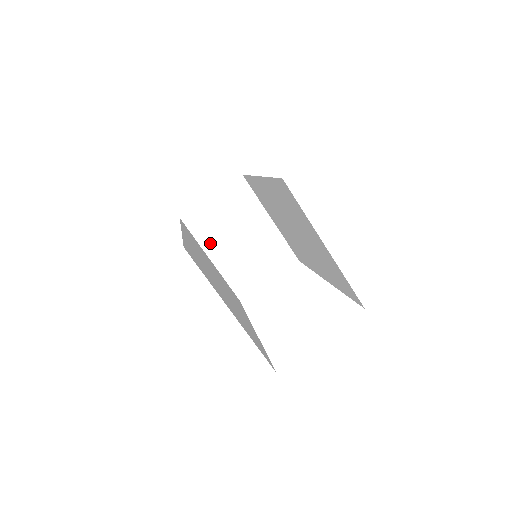
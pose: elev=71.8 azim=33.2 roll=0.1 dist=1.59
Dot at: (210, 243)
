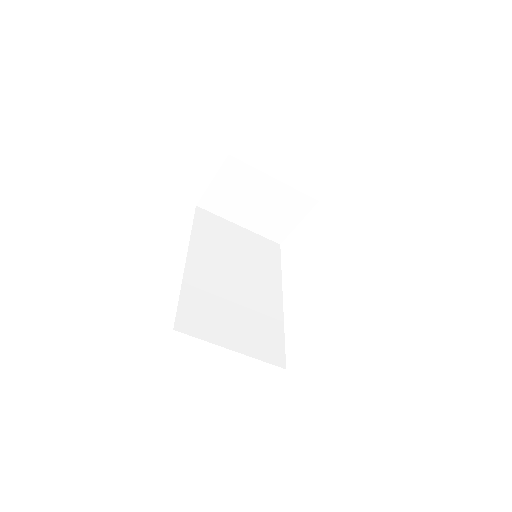
Dot at: (231, 214)
